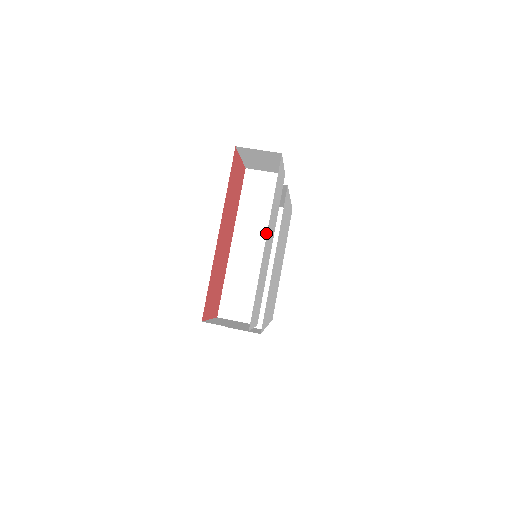
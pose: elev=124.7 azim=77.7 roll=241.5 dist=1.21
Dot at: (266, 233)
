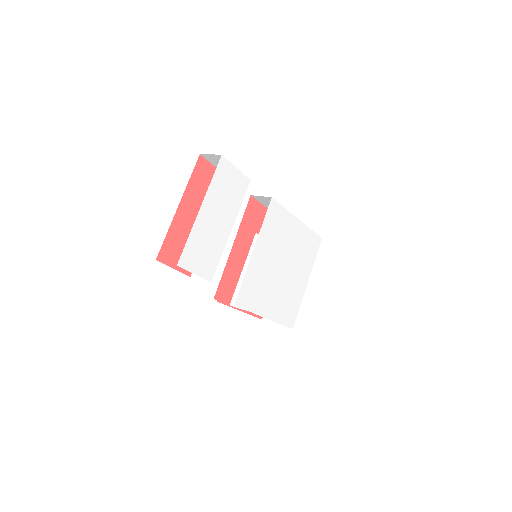
Dot at: occluded
